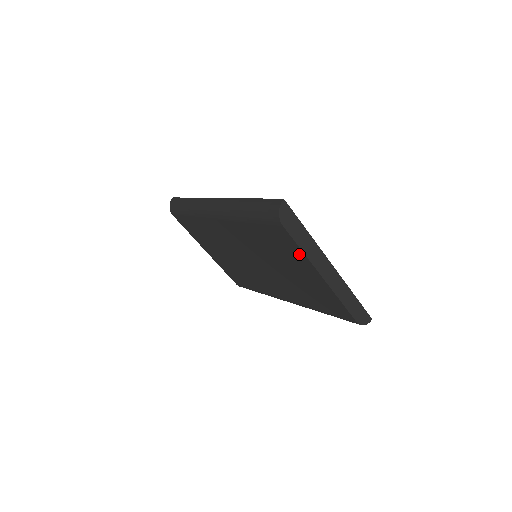
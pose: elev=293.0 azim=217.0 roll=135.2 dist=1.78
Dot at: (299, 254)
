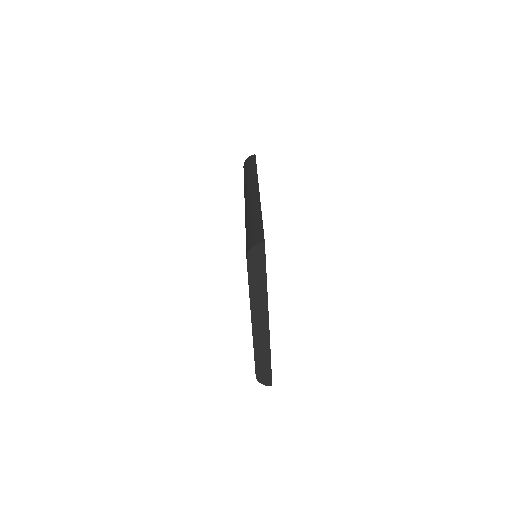
Dot at: occluded
